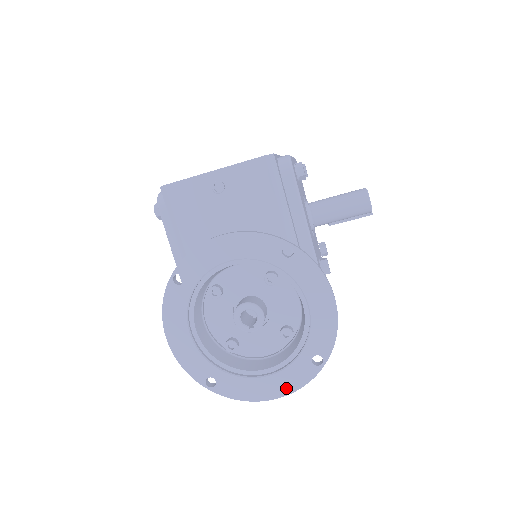
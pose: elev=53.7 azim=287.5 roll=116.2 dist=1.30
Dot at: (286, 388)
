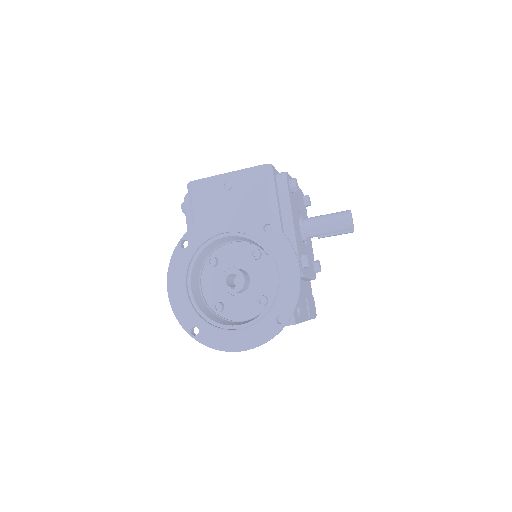
Dot at: (253, 342)
